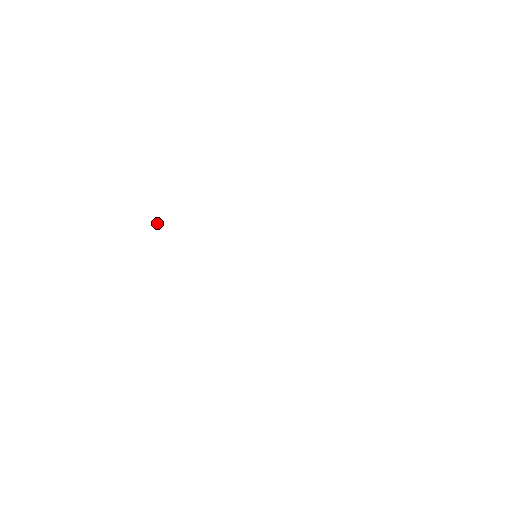
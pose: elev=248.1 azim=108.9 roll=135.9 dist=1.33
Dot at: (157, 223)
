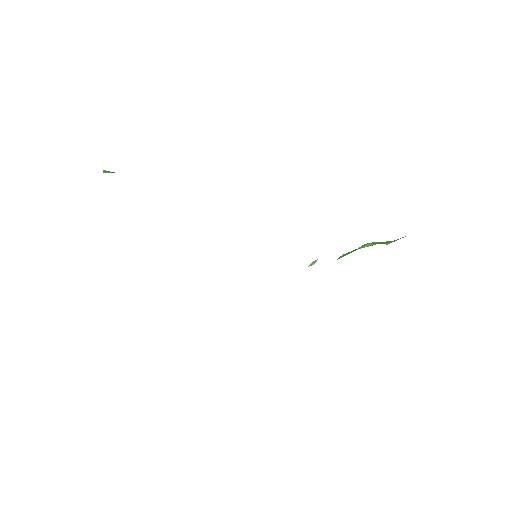
Dot at: occluded
